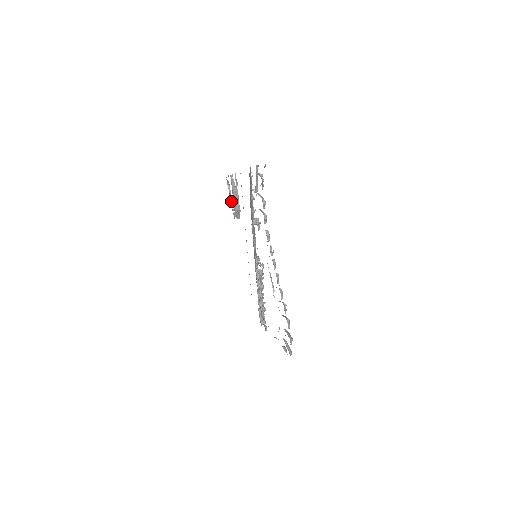
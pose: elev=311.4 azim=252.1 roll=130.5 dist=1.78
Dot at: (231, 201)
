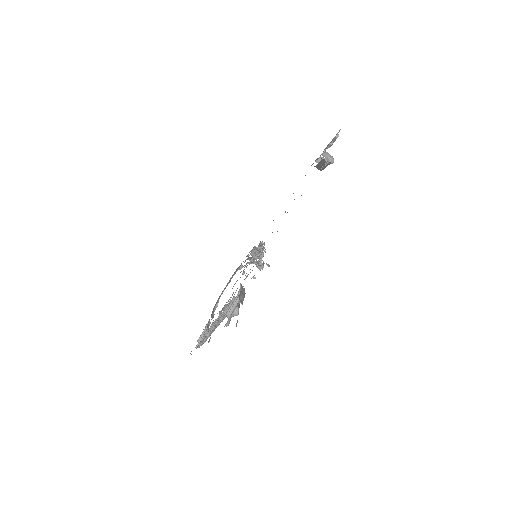
Dot at: occluded
